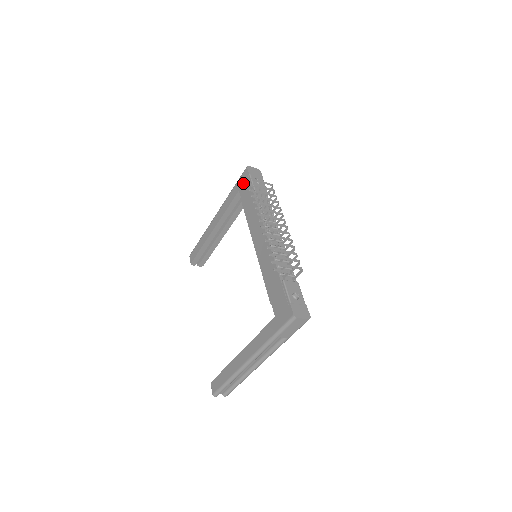
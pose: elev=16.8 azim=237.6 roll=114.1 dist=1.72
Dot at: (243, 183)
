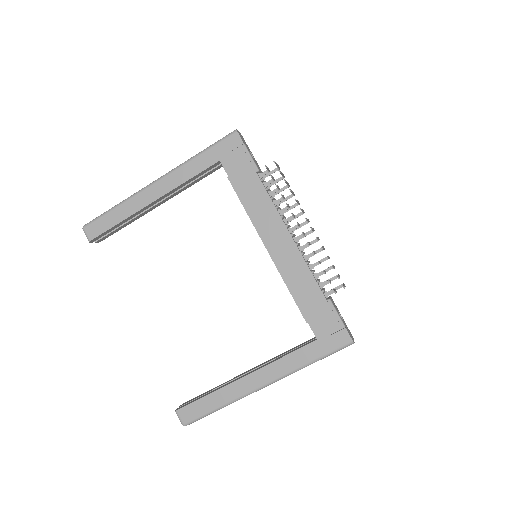
Dot at: (230, 153)
